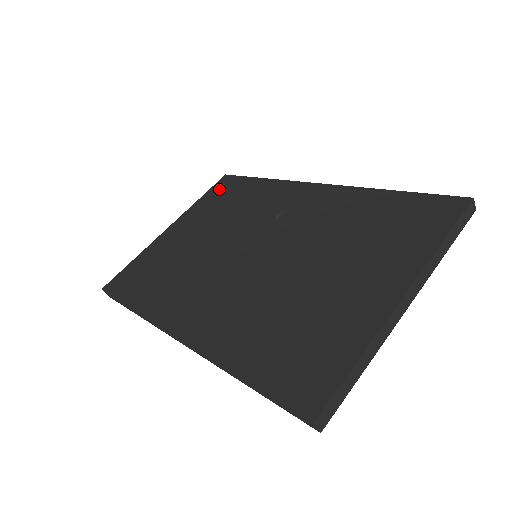
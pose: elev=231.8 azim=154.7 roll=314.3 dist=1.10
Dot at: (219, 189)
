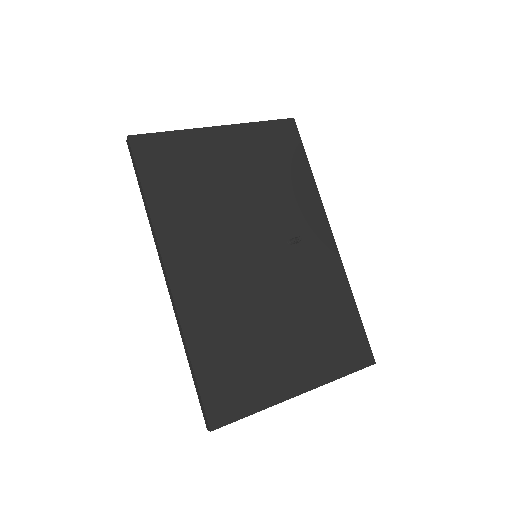
Dot at: (279, 133)
